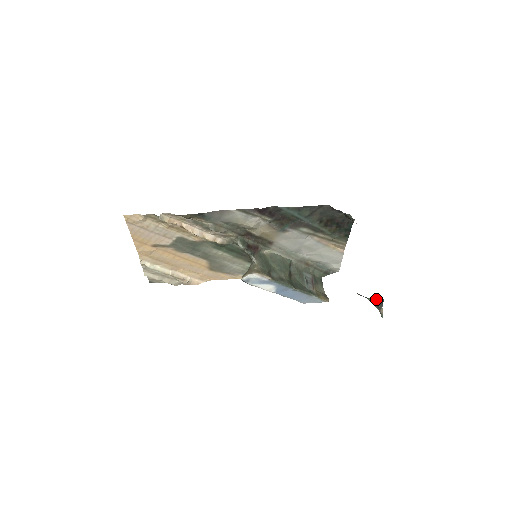
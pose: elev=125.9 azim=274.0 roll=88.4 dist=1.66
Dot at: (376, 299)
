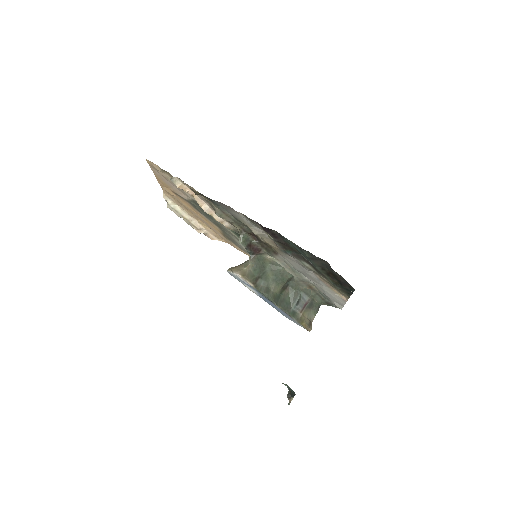
Dot at: (290, 388)
